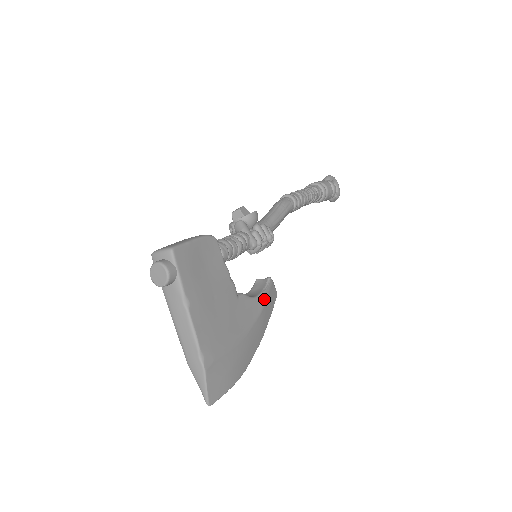
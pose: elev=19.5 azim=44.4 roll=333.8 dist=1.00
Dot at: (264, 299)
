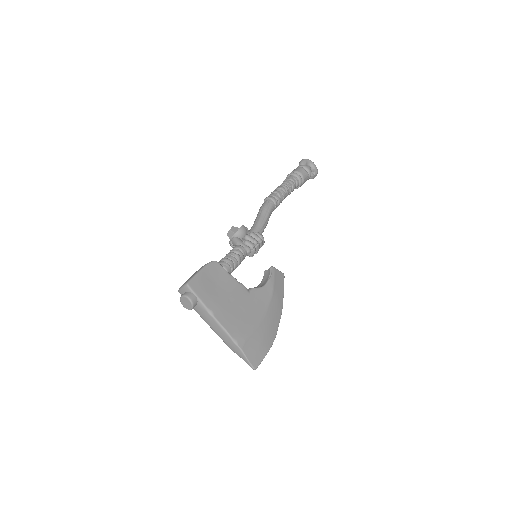
Dot at: (272, 284)
